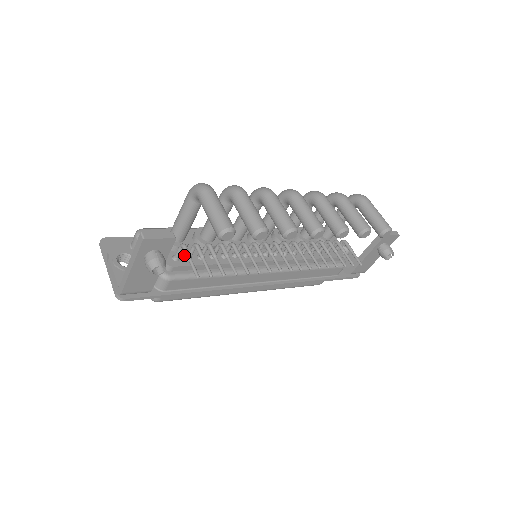
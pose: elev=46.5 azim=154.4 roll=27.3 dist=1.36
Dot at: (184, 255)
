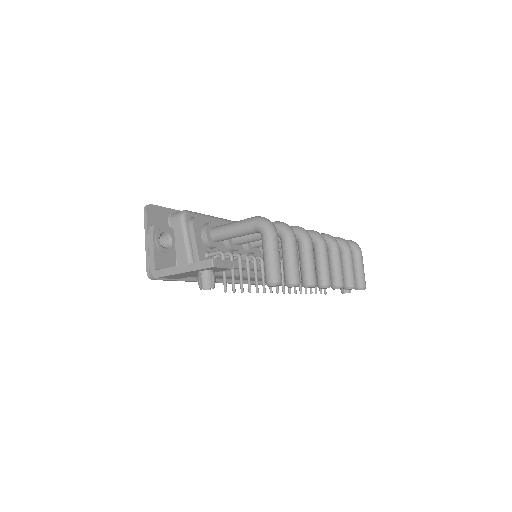
Dot at: occluded
